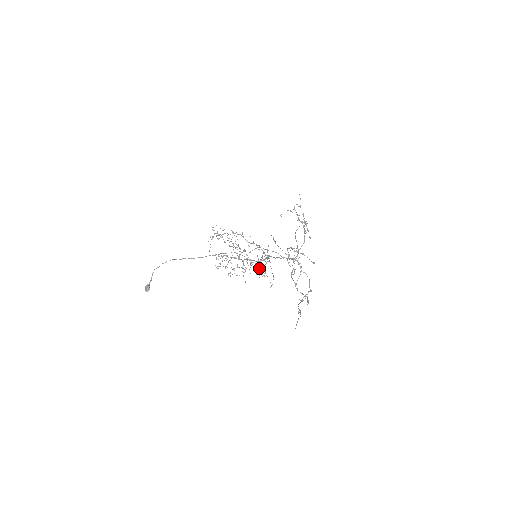
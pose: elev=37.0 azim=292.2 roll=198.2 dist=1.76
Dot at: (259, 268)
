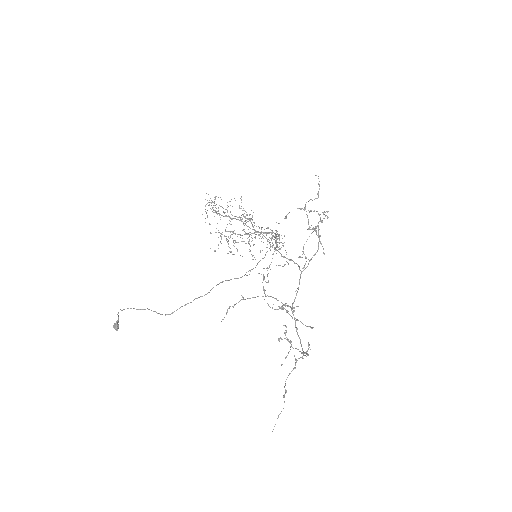
Dot at: (271, 238)
